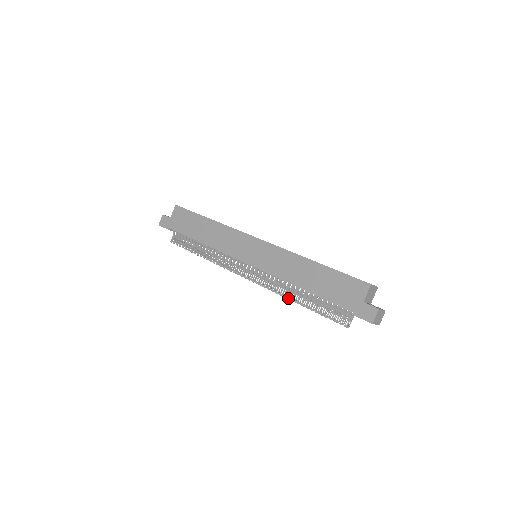
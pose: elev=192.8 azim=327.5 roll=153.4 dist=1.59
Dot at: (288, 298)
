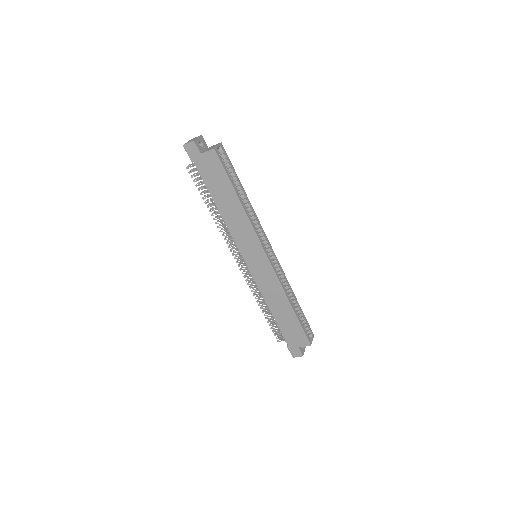
Dot at: (257, 301)
